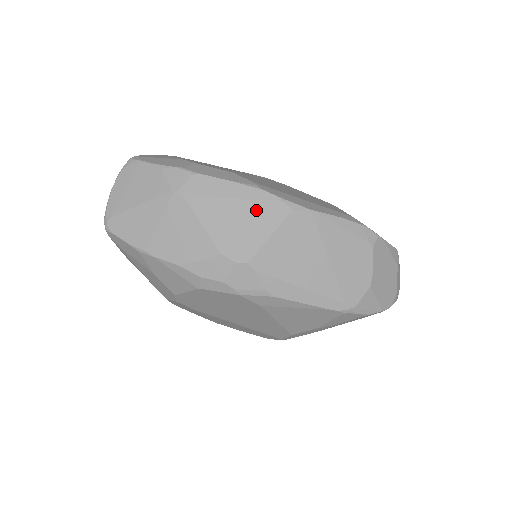
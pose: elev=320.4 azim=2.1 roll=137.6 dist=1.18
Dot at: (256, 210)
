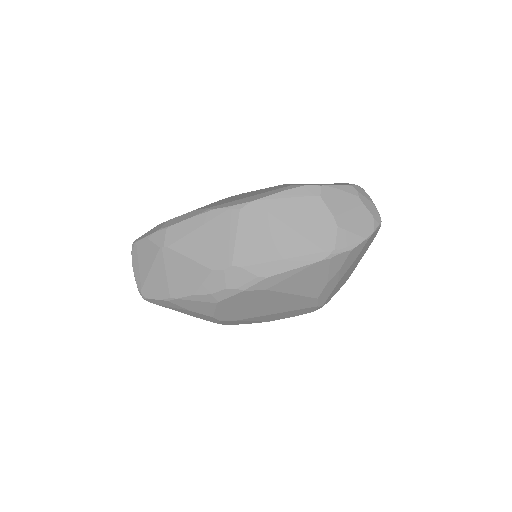
Dot at: (217, 226)
